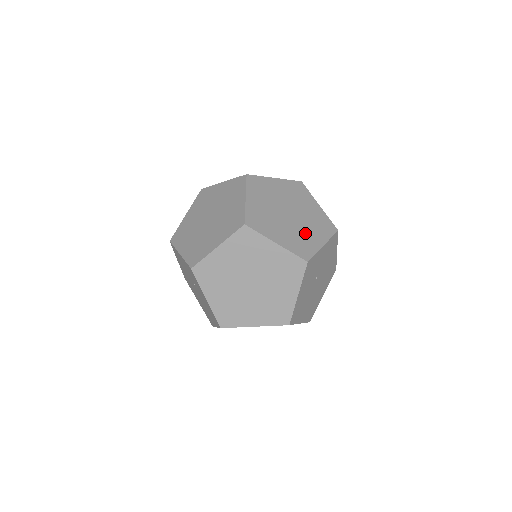
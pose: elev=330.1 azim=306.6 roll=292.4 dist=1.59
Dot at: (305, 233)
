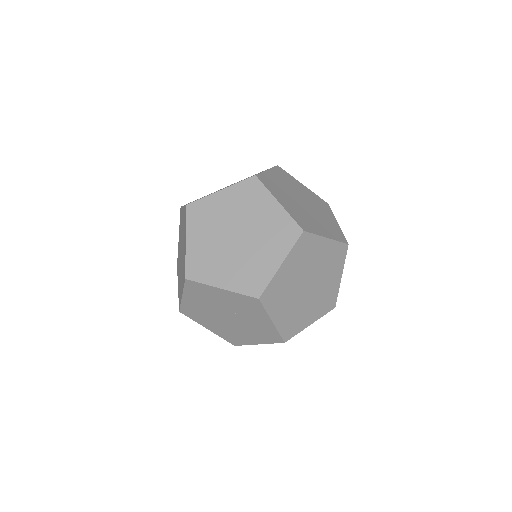
Dot at: (324, 217)
